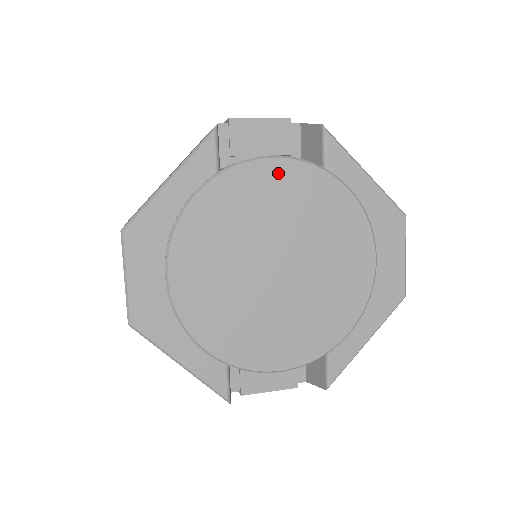
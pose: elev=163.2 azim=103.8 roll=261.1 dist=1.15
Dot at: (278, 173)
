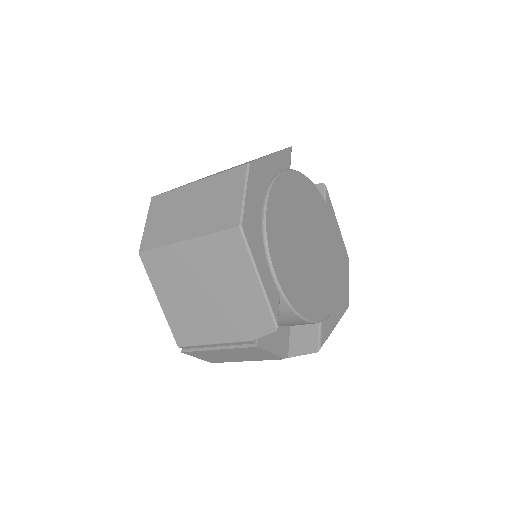
Dot at: (313, 191)
